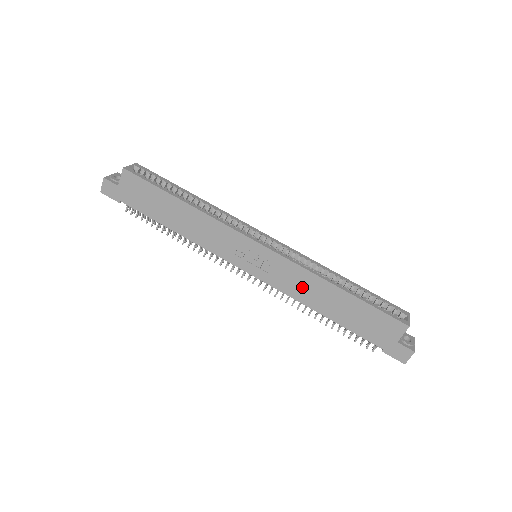
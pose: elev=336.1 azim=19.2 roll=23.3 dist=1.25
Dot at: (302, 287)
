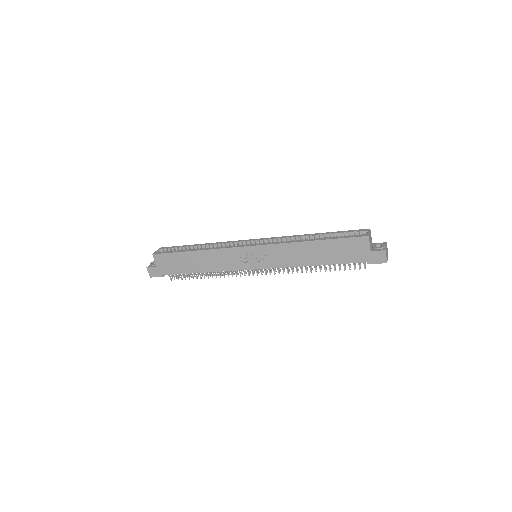
Dot at: (291, 256)
